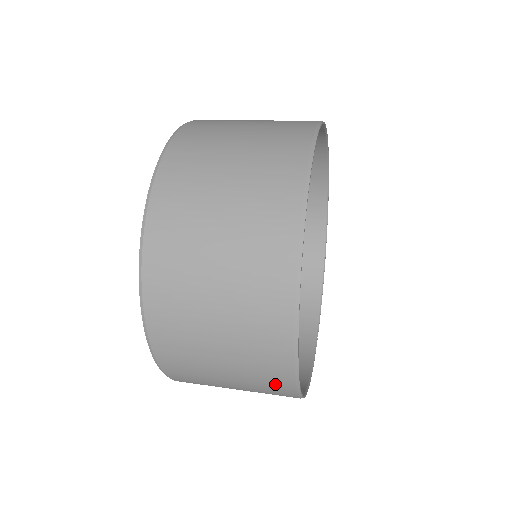
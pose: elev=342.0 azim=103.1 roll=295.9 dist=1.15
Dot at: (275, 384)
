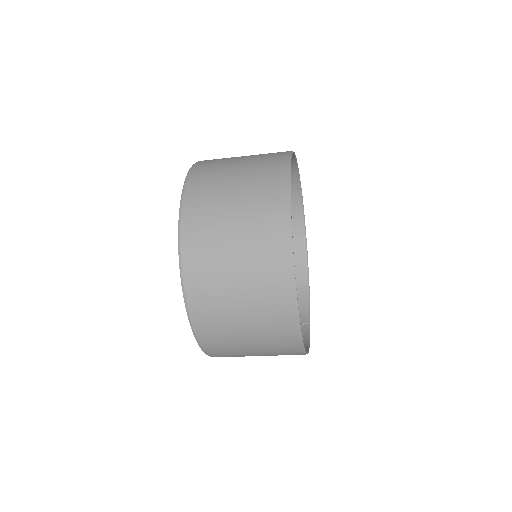
Dot at: (283, 332)
